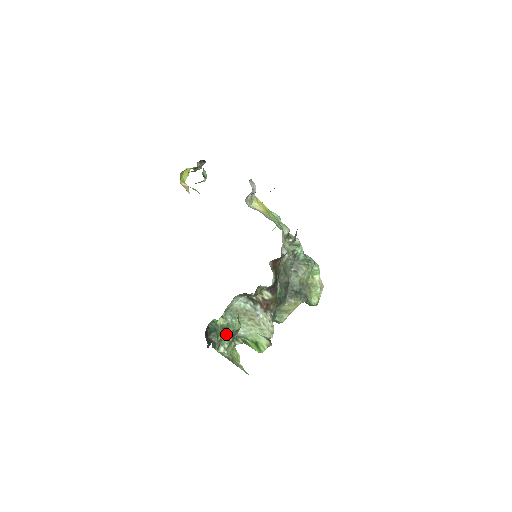
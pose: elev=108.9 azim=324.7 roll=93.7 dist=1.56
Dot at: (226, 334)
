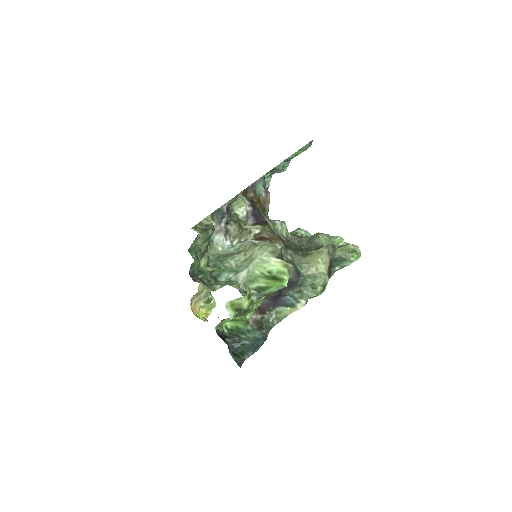
Dot at: occluded
